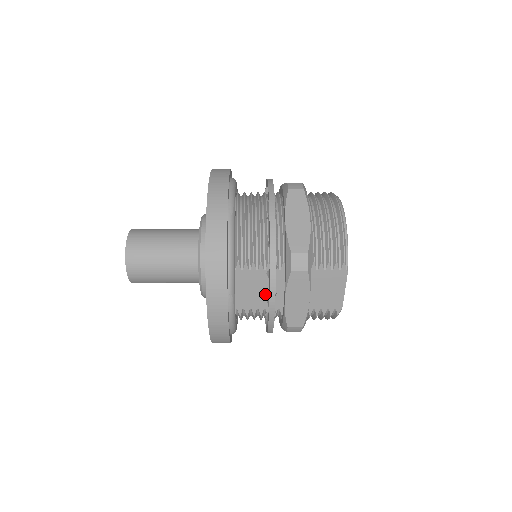
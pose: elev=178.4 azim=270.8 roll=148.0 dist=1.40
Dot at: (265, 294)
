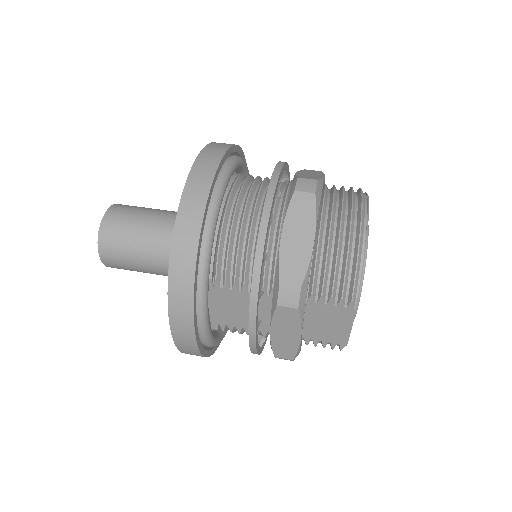
Dot at: occluded
